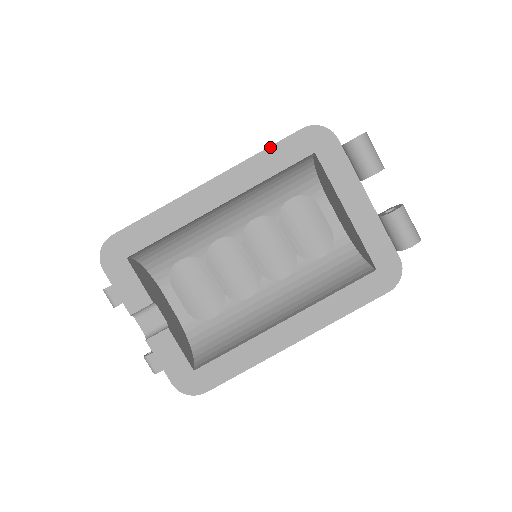
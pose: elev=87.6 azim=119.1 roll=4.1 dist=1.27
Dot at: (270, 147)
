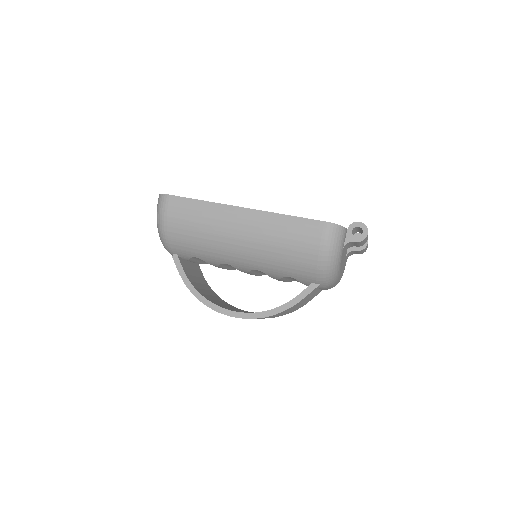
Dot at: occluded
